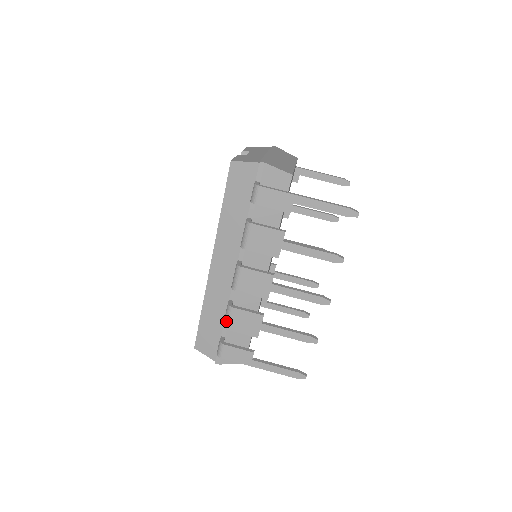
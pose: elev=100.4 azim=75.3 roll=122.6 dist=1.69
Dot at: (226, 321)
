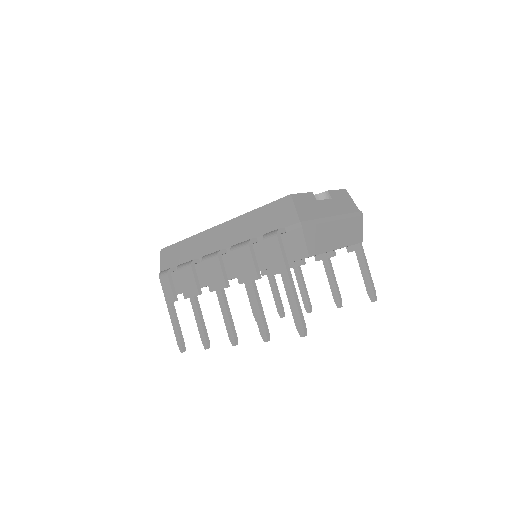
Dot at: (181, 266)
